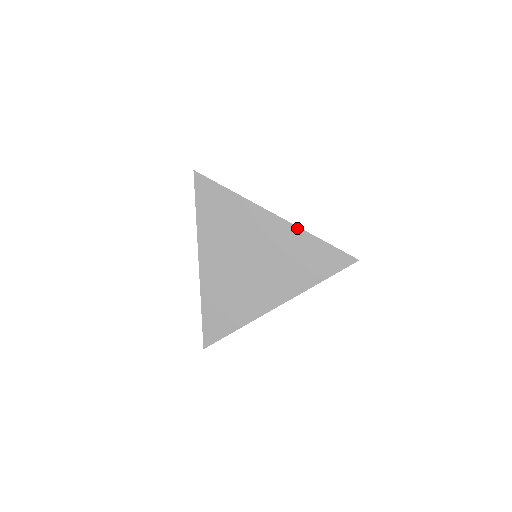
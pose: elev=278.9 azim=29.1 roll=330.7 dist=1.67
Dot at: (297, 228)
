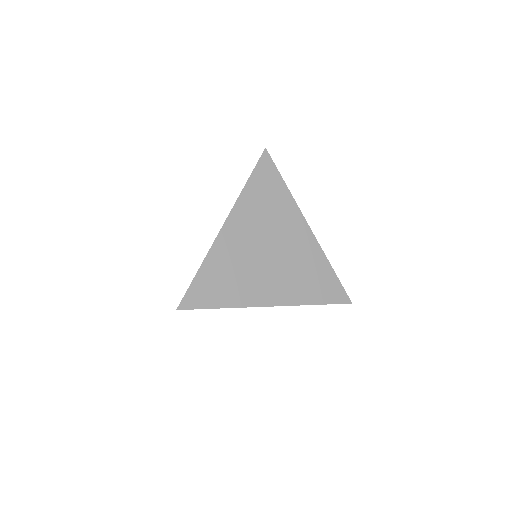
Dot at: (320, 248)
